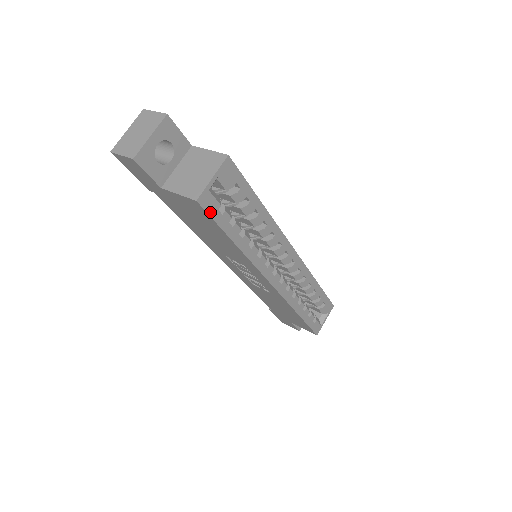
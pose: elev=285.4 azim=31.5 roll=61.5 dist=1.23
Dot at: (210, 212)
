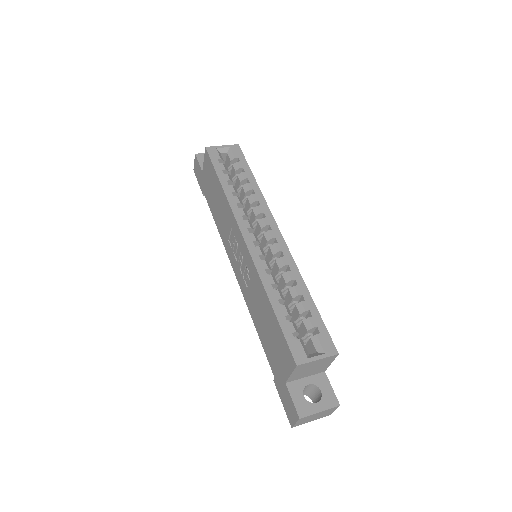
Dot at: (211, 157)
